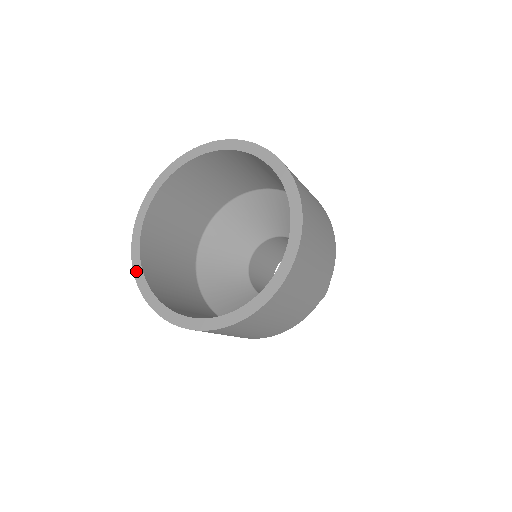
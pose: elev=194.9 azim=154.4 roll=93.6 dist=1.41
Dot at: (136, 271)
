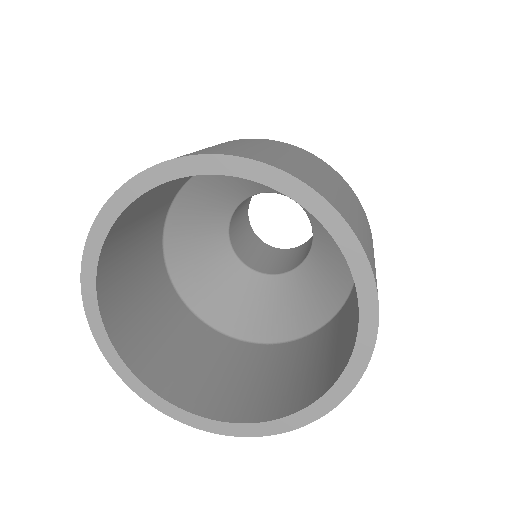
Dot at: (92, 322)
